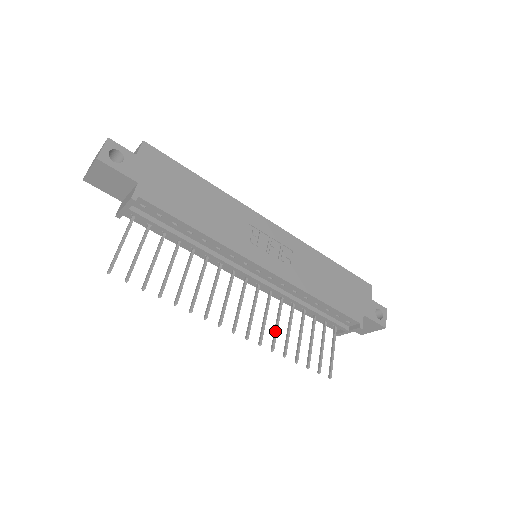
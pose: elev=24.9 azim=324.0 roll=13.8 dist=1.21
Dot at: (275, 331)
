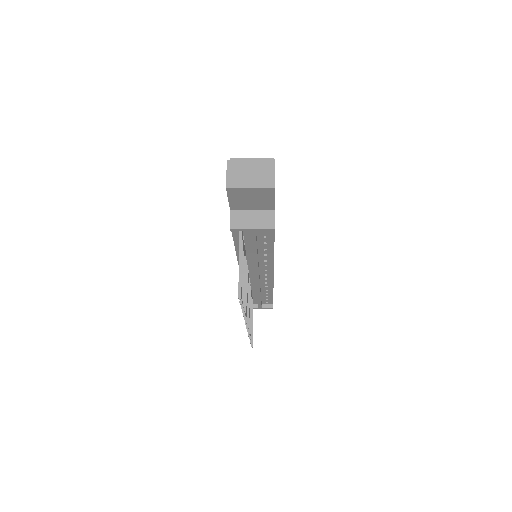
Dot at: (250, 319)
